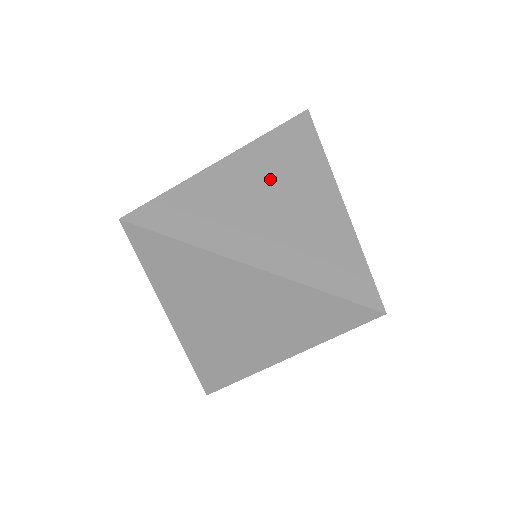
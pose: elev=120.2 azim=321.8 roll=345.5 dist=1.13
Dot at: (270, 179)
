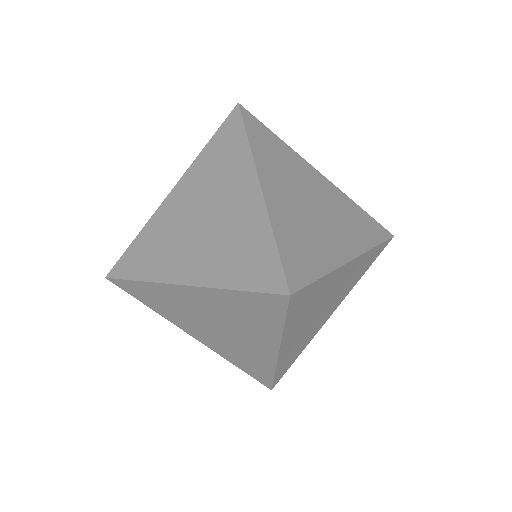
Dot at: (201, 195)
